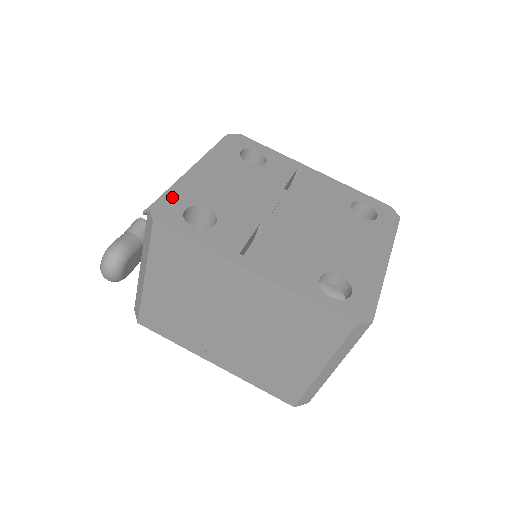
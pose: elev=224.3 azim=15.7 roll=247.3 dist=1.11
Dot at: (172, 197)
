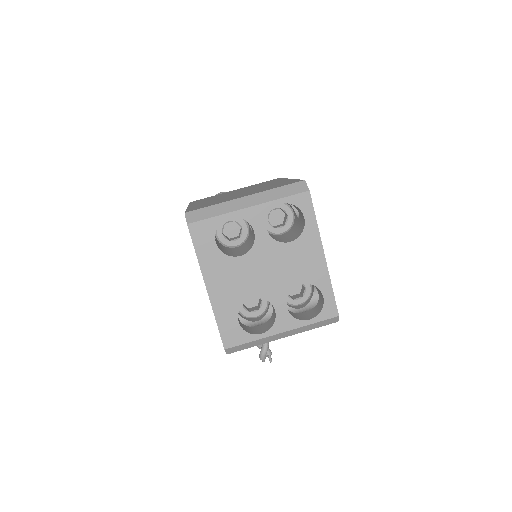
Dot at: occluded
